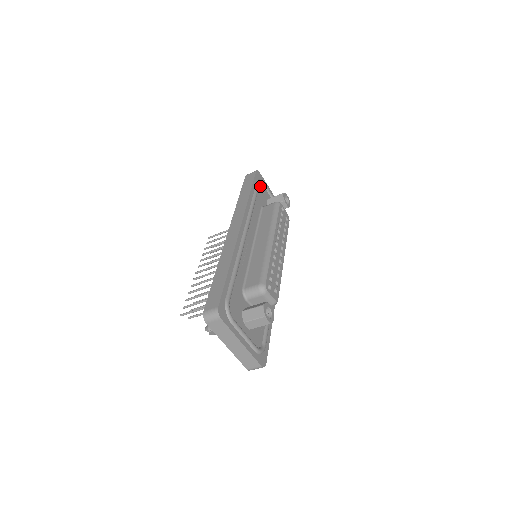
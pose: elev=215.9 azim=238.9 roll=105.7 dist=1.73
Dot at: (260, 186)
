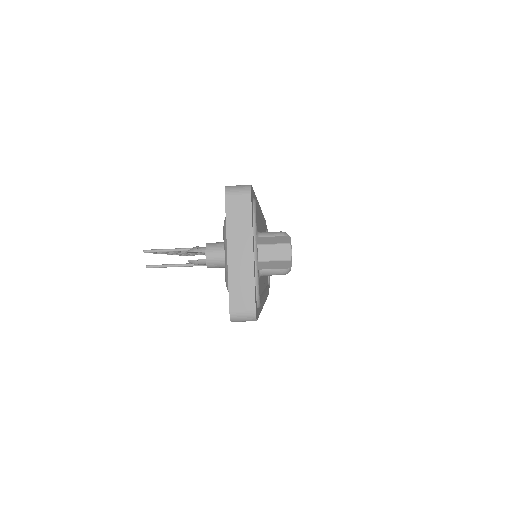
Dot at: occluded
